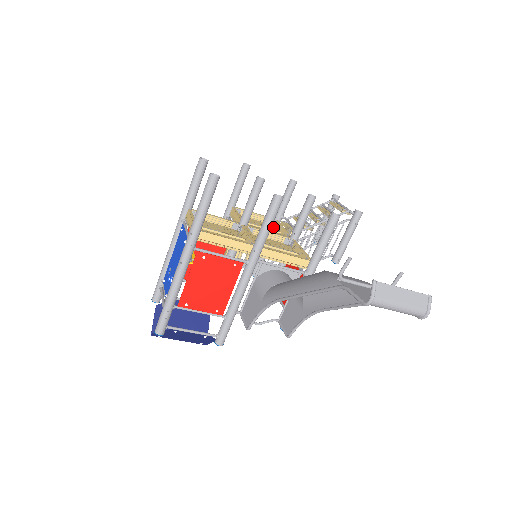
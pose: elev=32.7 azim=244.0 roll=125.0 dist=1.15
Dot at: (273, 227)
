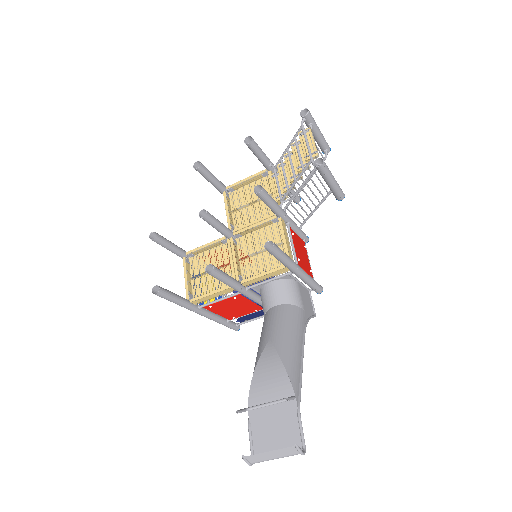
Dot at: (269, 182)
